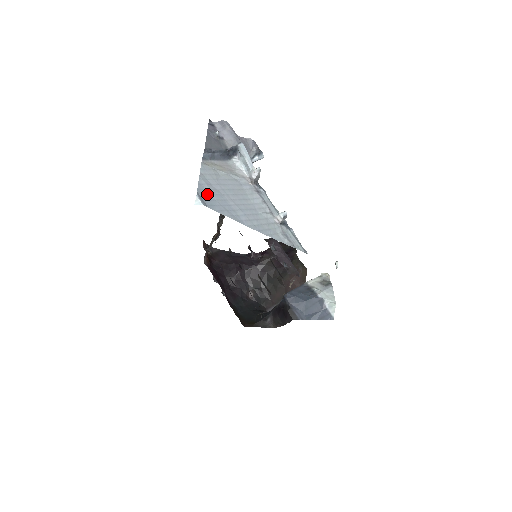
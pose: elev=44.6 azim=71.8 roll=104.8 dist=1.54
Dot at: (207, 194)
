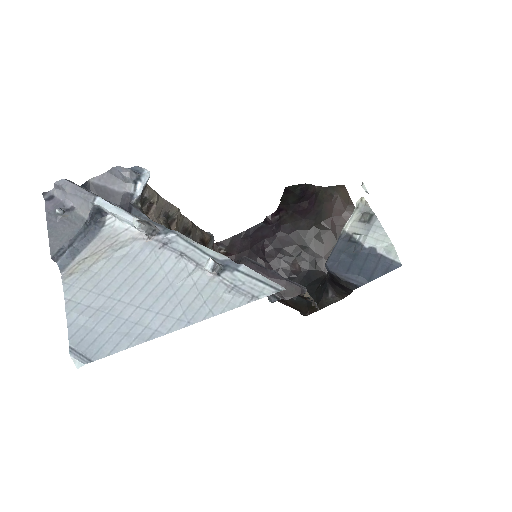
Dot at: (86, 334)
